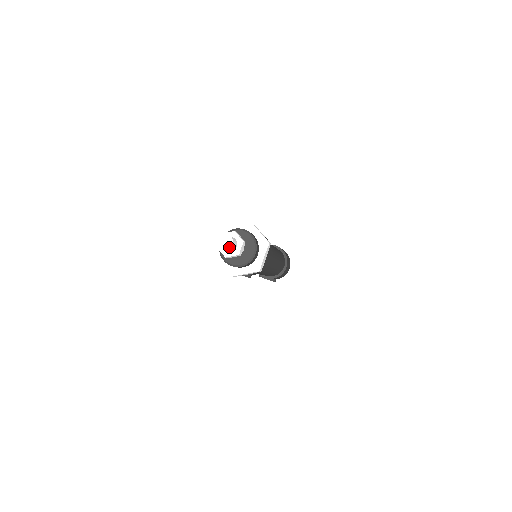
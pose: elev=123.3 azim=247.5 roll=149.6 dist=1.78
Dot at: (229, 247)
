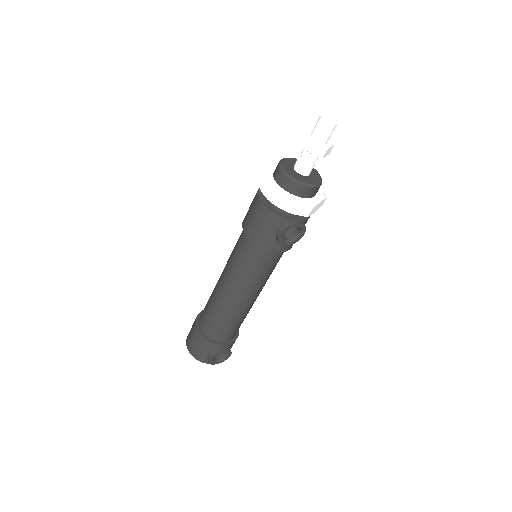
Dot at: (336, 123)
